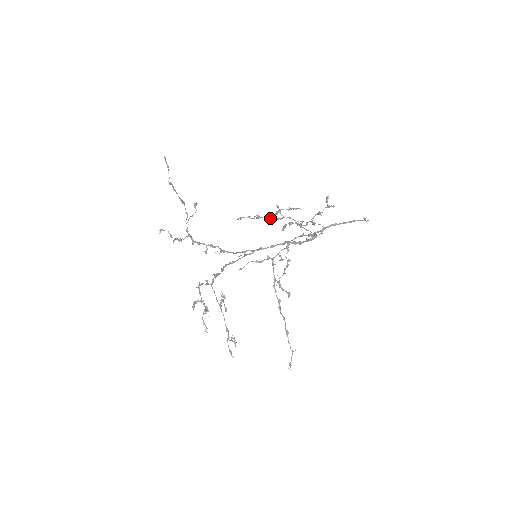
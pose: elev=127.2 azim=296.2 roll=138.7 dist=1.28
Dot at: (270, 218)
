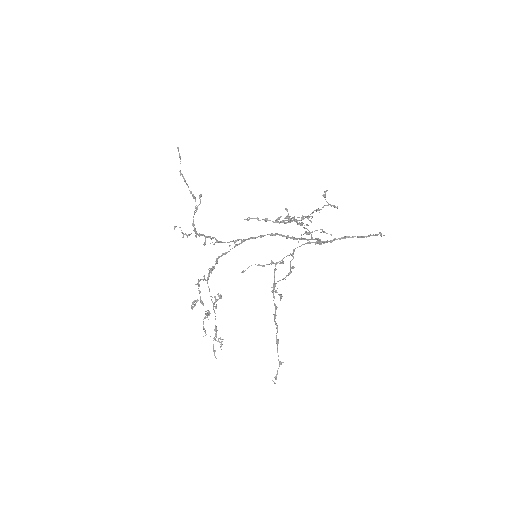
Dot at: (278, 221)
